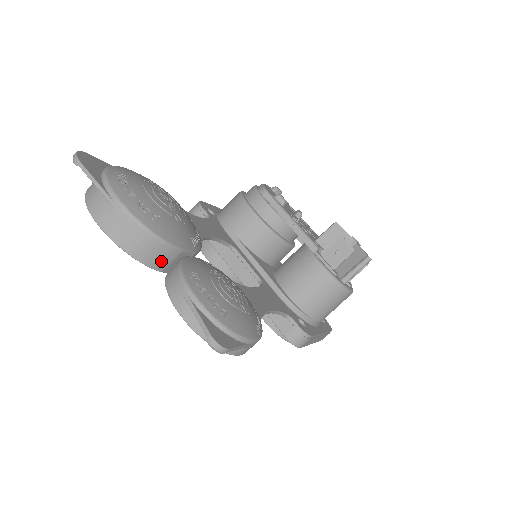
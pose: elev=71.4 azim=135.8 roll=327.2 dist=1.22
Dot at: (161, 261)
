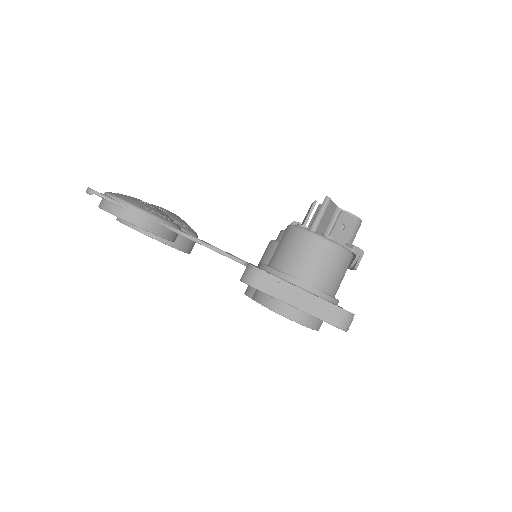
Dot at: occluded
